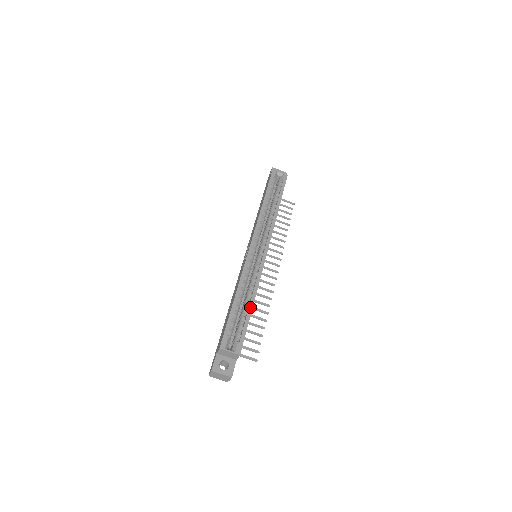
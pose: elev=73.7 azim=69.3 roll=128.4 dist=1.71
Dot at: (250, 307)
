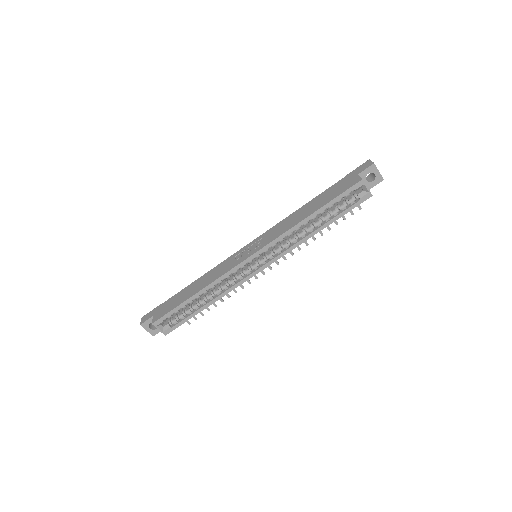
Dot at: (203, 308)
